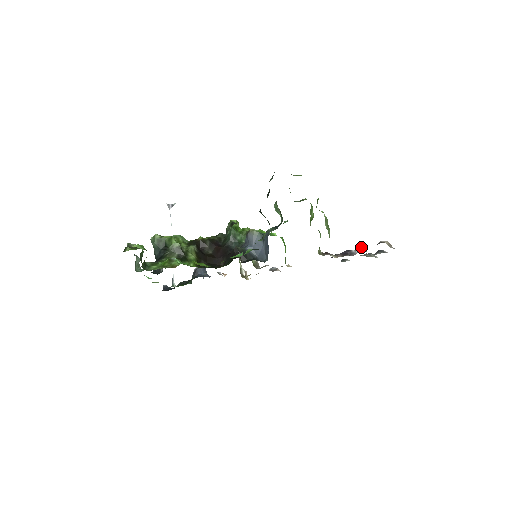
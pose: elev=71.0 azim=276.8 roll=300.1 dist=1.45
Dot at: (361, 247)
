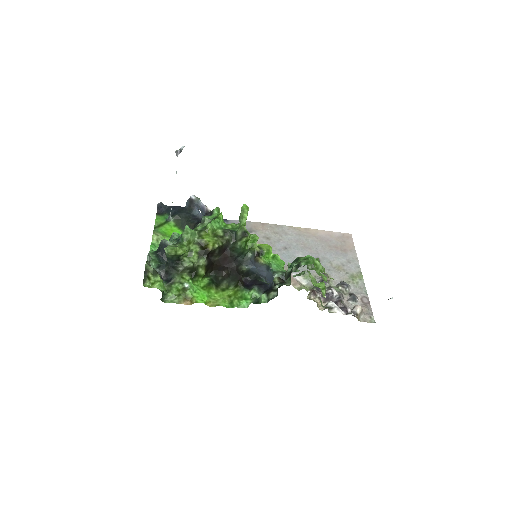
Dot at: (341, 304)
